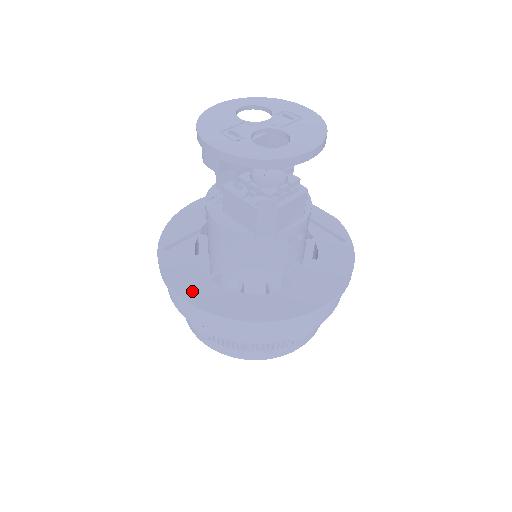
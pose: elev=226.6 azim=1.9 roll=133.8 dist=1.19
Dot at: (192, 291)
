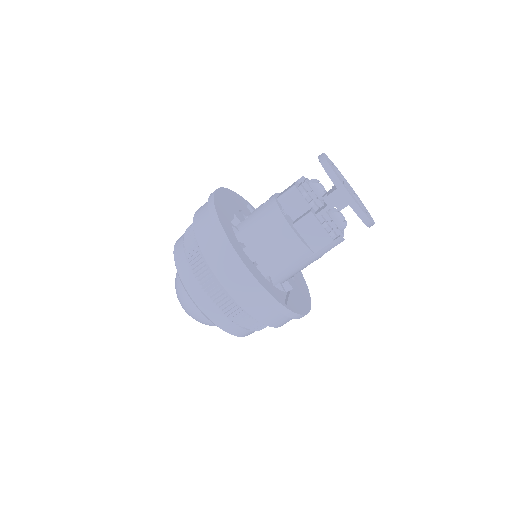
Dot at: (258, 275)
